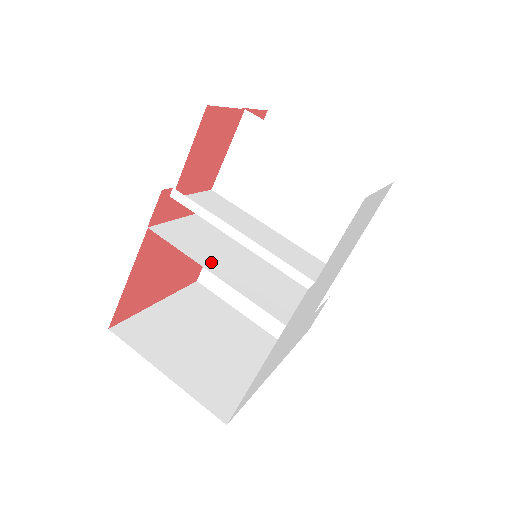
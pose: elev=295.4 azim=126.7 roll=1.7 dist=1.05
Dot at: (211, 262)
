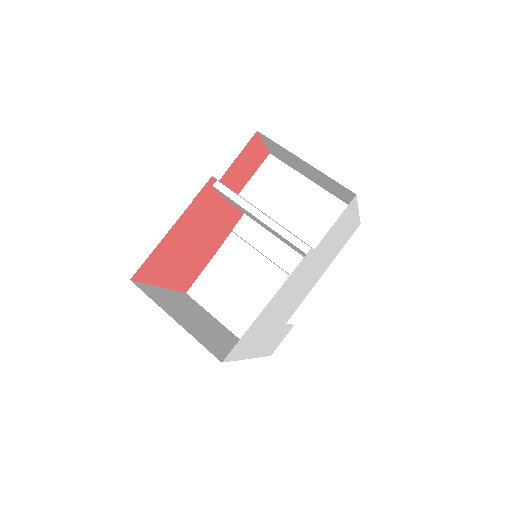
Dot at: occluded
